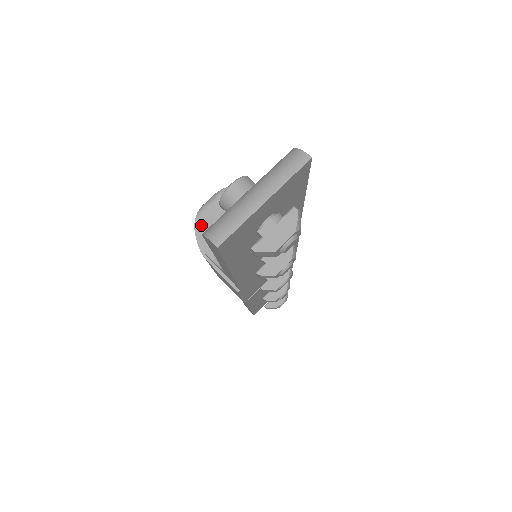
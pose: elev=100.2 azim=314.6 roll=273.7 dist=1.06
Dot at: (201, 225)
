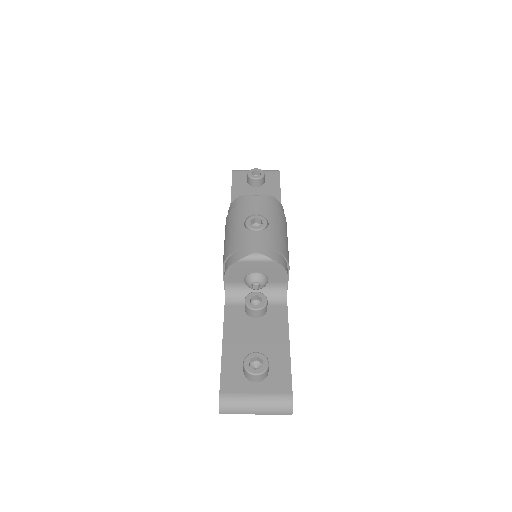
Dot at: (237, 266)
